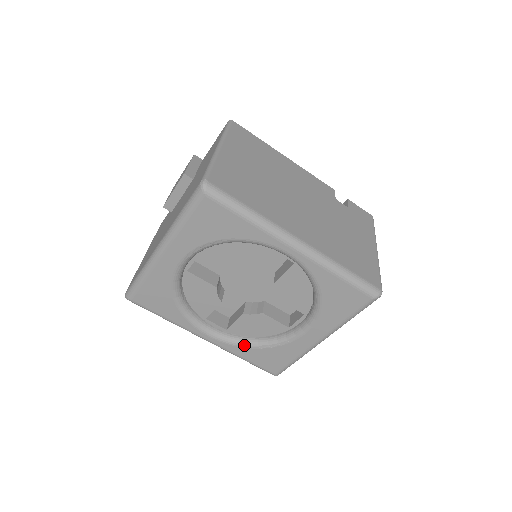
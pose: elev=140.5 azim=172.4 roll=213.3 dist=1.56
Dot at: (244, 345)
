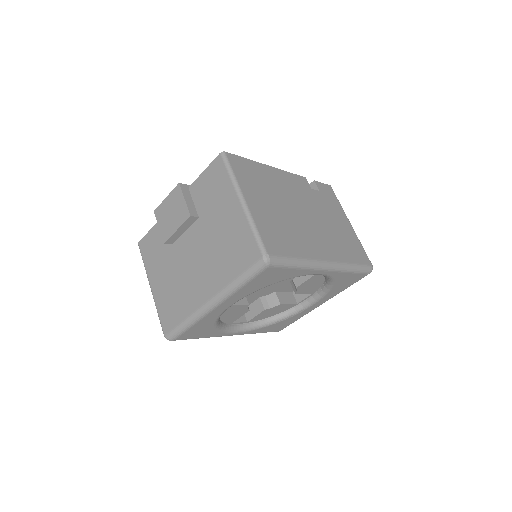
Dot at: (262, 327)
